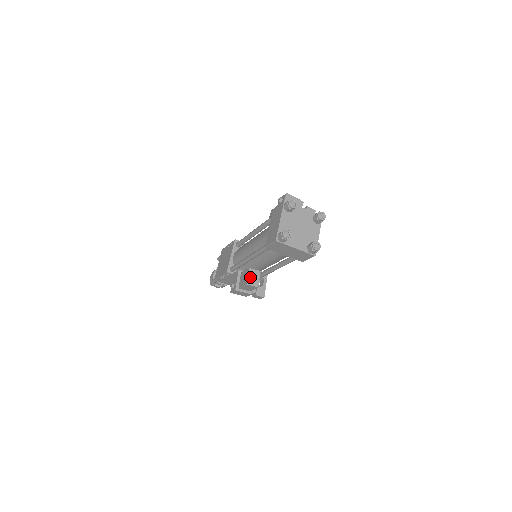
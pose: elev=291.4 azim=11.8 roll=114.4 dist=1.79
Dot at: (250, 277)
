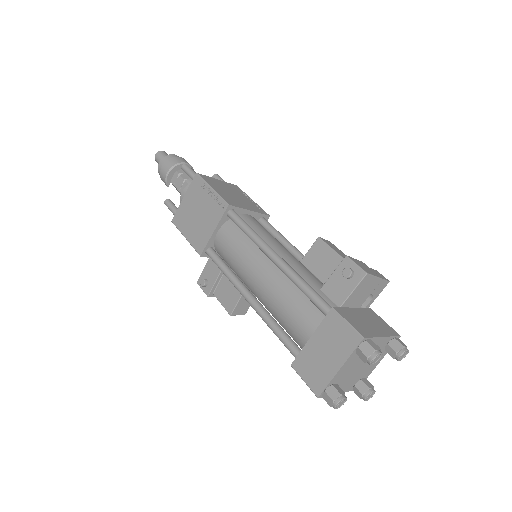
Dot at: (239, 306)
